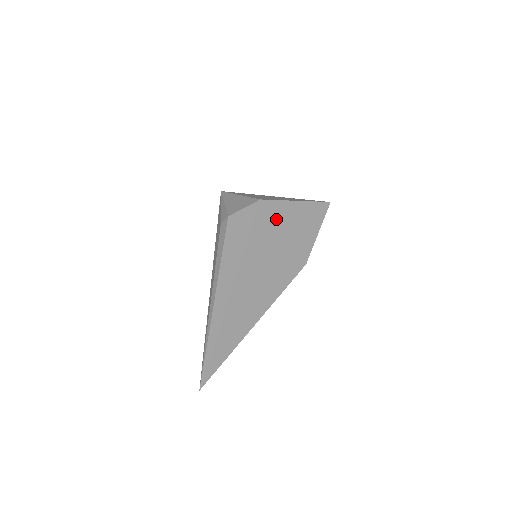
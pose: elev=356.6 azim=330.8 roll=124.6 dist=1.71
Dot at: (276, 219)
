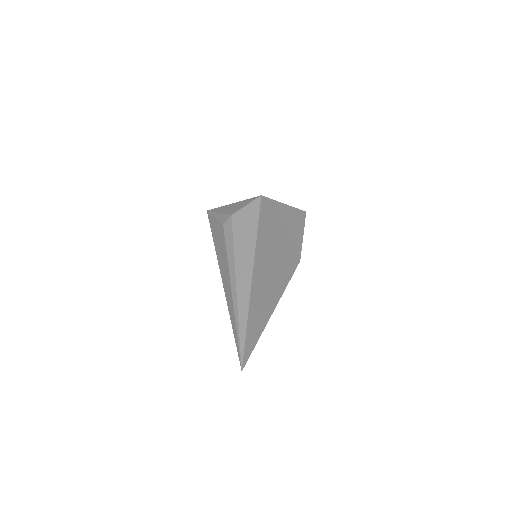
Dot at: (274, 215)
